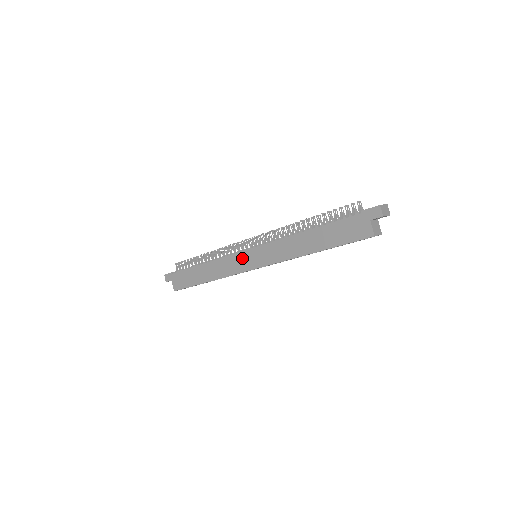
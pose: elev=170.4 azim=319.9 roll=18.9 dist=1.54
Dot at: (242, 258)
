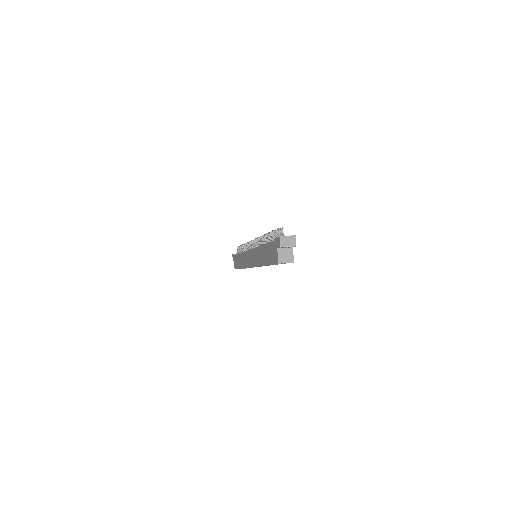
Dot at: (248, 256)
